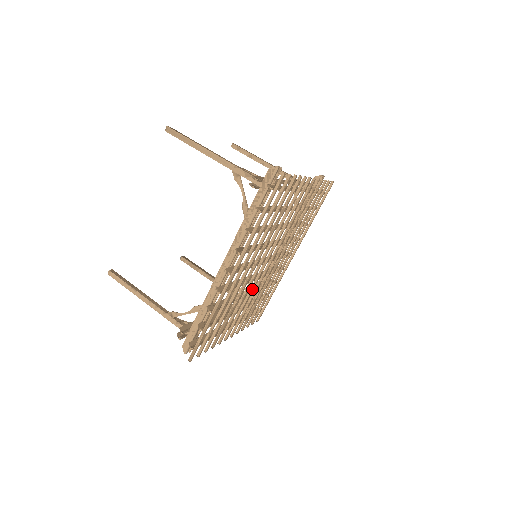
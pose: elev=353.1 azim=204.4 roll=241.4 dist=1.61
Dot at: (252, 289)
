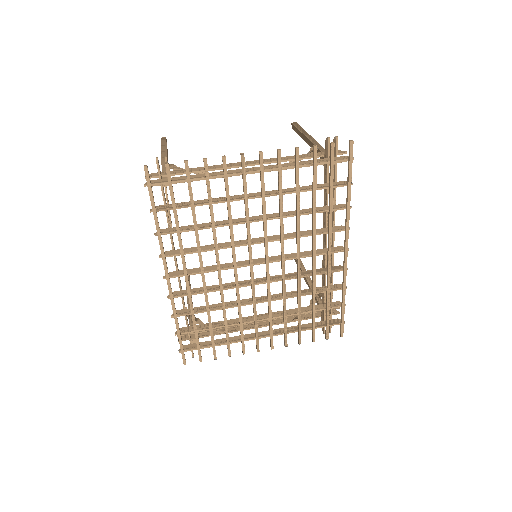
Dot at: (252, 295)
